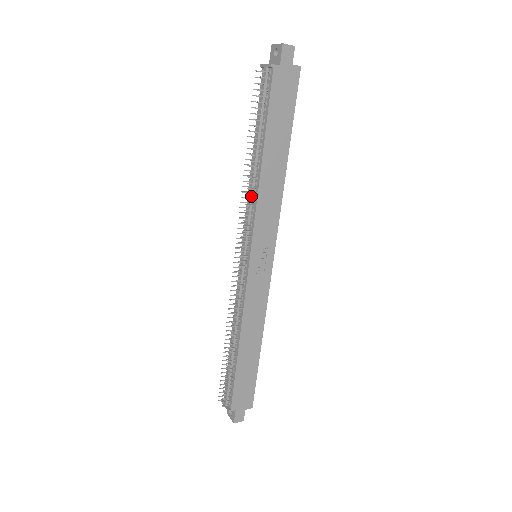
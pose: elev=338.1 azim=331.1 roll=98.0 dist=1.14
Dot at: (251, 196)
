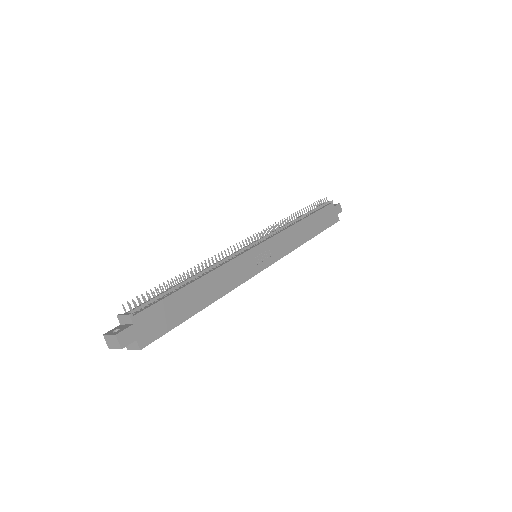
Dot at: (283, 227)
